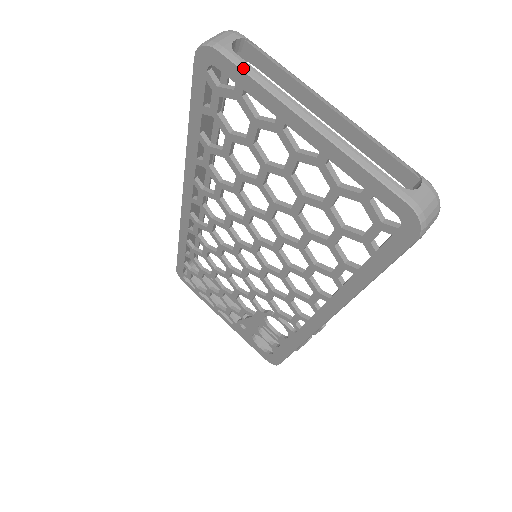
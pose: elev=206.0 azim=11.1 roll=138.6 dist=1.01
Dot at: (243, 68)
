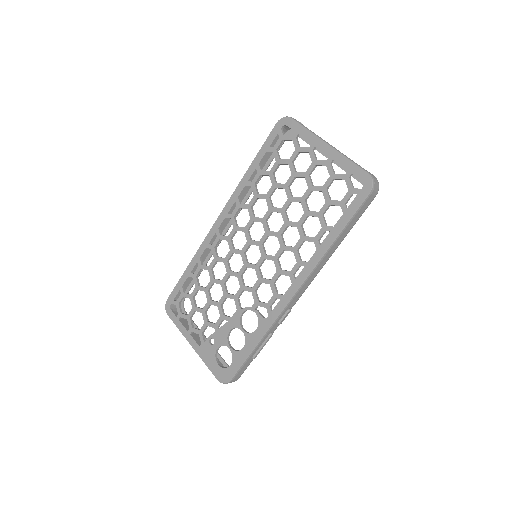
Dot at: (302, 125)
